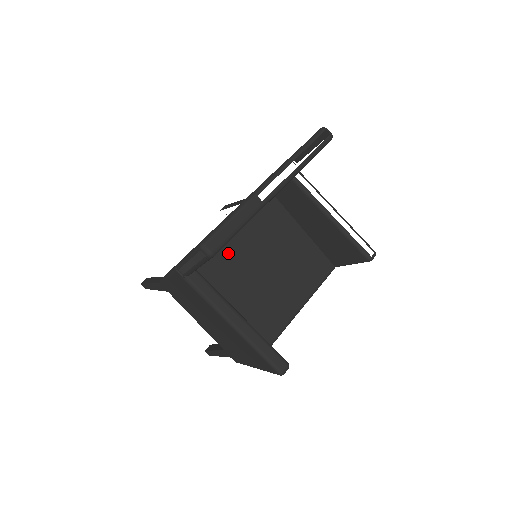
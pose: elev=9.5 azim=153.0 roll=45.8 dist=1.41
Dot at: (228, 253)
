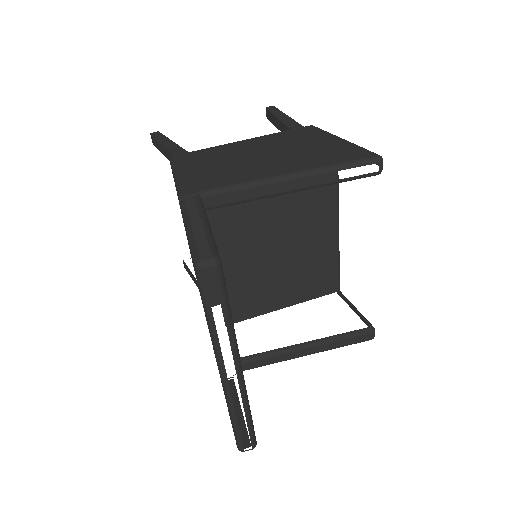
Dot at: (232, 278)
